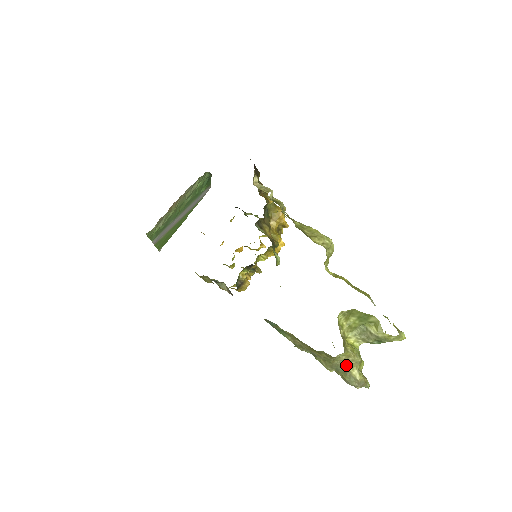
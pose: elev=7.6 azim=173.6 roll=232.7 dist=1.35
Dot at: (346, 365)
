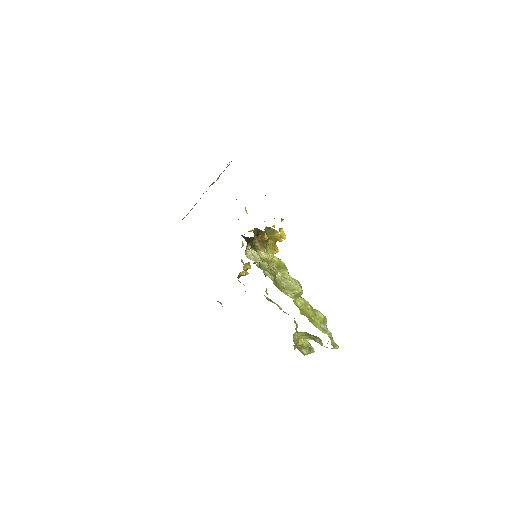
Dot at: (298, 347)
